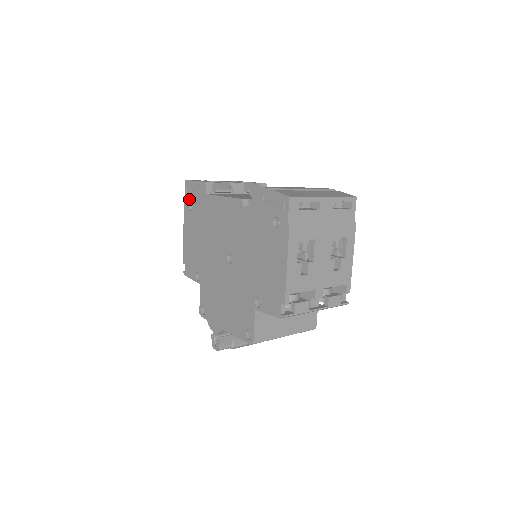
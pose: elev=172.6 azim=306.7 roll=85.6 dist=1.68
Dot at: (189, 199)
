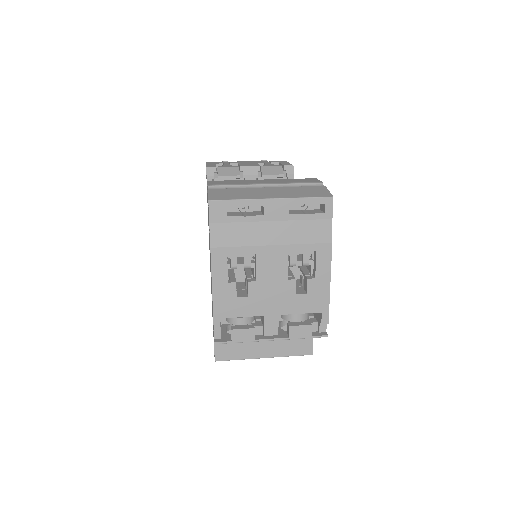
Dot at: occluded
